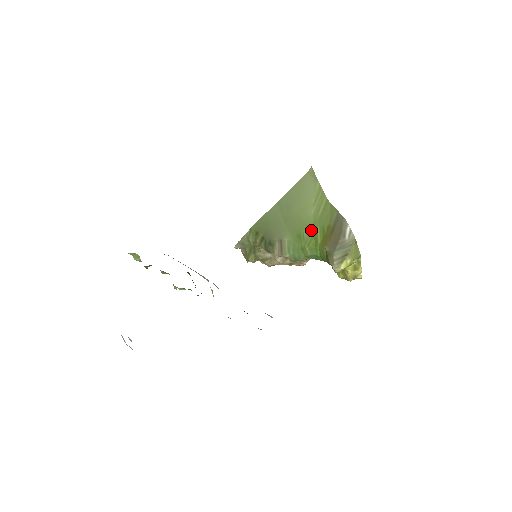
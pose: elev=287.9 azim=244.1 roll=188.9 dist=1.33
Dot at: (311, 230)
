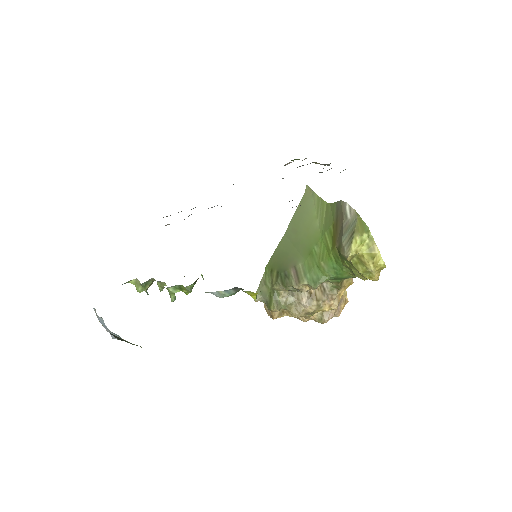
Dot at: (321, 241)
